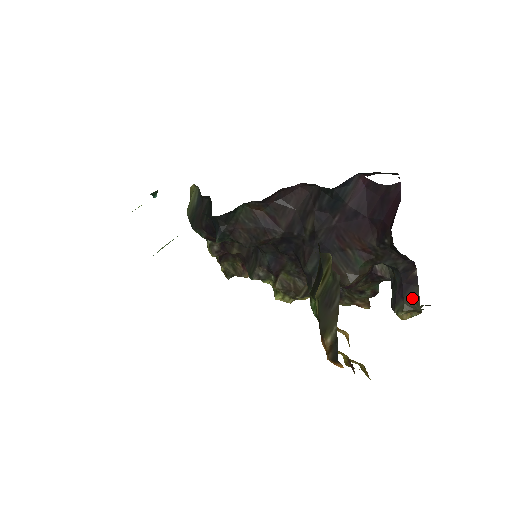
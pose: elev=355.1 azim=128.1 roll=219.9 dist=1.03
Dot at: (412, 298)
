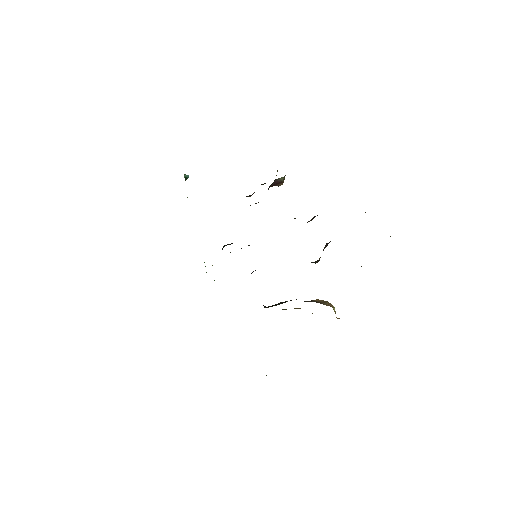
Dot at: occluded
